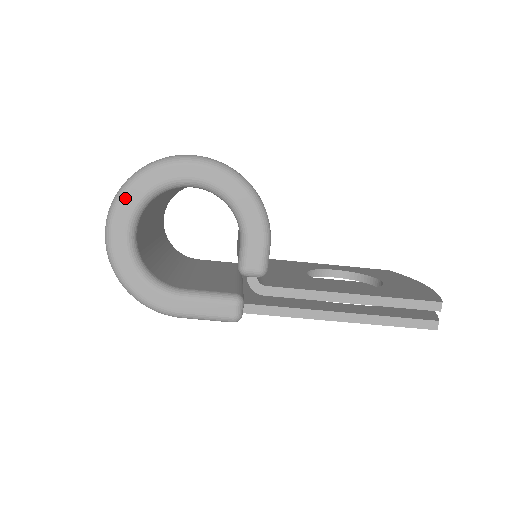
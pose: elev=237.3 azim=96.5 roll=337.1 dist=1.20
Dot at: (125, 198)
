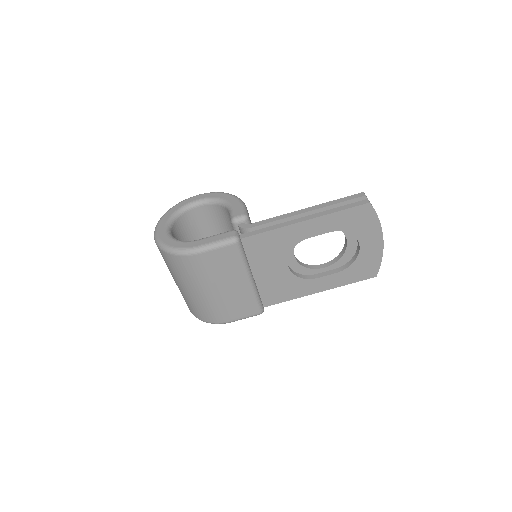
Dot at: (164, 217)
